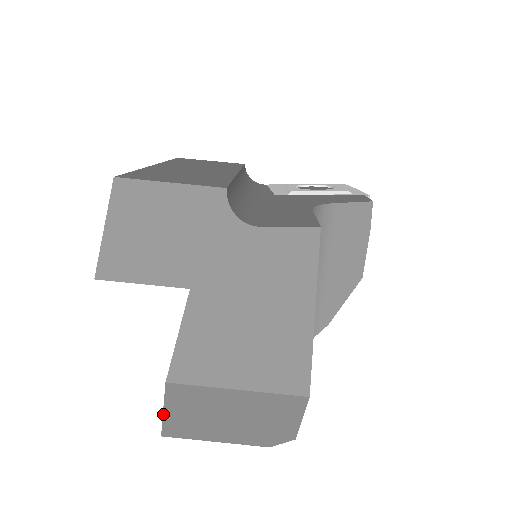
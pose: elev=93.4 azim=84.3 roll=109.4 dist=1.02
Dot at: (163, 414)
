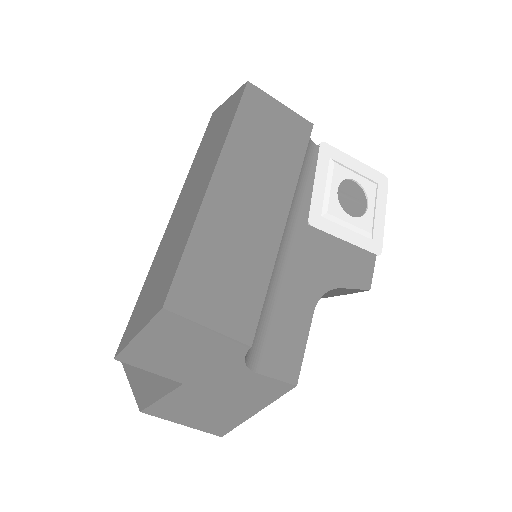
Dot at: (129, 382)
